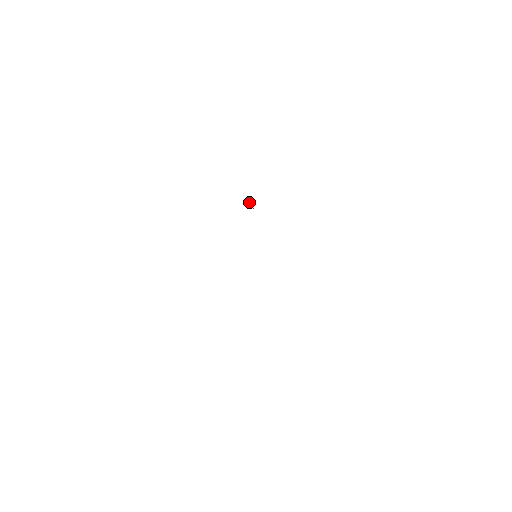
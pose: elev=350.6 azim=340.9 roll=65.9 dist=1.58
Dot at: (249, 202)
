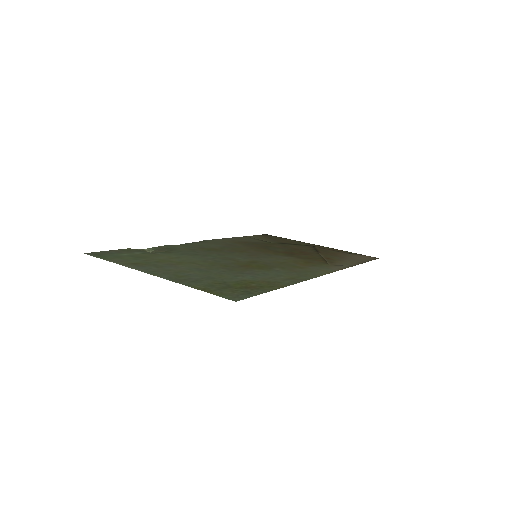
Dot at: (154, 251)
